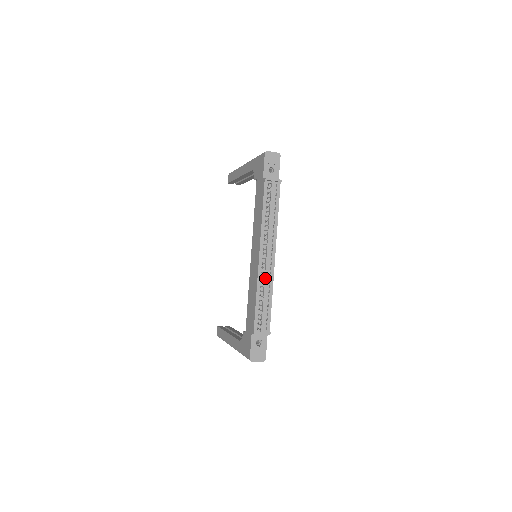
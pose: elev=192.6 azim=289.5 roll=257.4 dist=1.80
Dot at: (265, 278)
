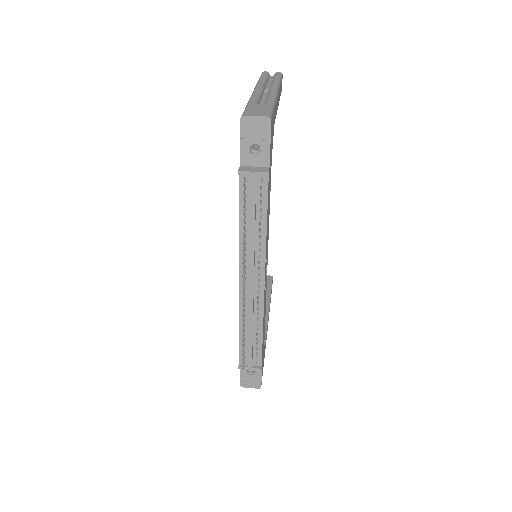
Dot at: (249, 311)
